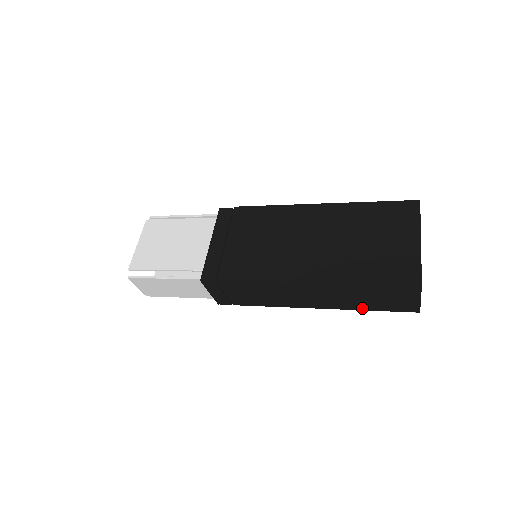
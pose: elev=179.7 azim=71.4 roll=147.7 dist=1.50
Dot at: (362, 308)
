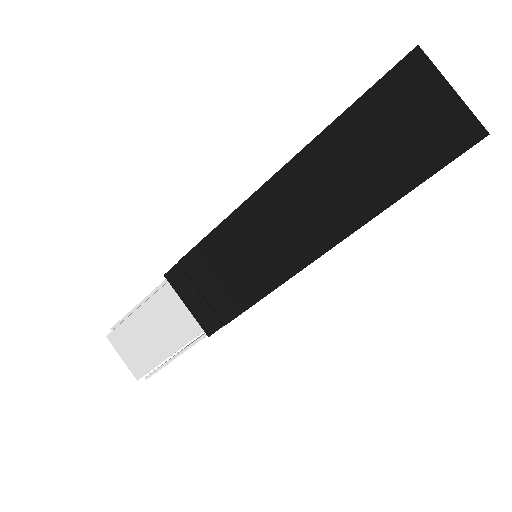
Dot at: (389, 196)
